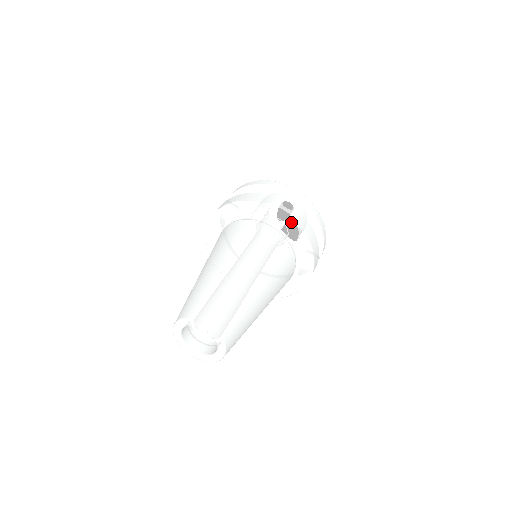
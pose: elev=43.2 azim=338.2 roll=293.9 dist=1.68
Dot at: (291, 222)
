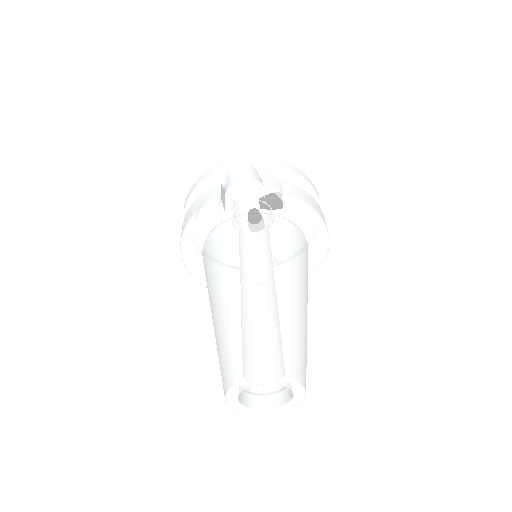
Dot at: (326, 252)
